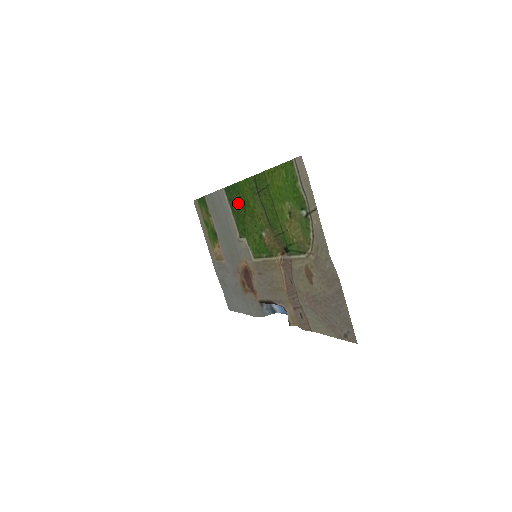
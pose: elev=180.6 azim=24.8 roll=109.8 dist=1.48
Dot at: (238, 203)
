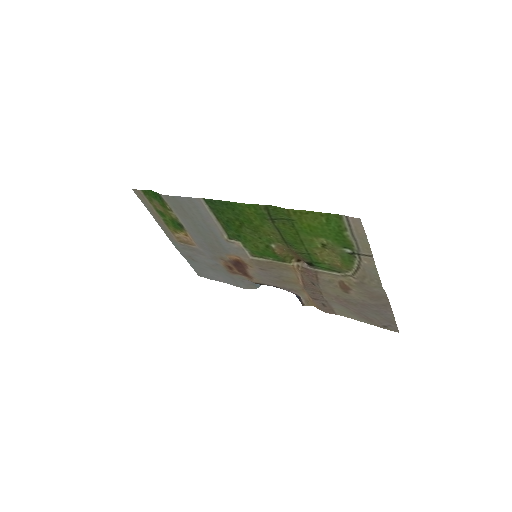
Dot at: (229, 215)
